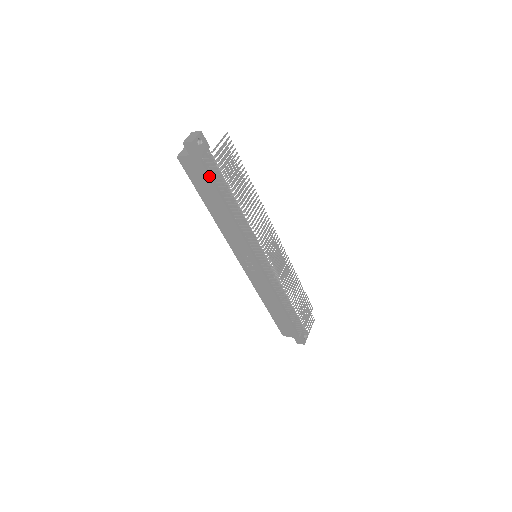
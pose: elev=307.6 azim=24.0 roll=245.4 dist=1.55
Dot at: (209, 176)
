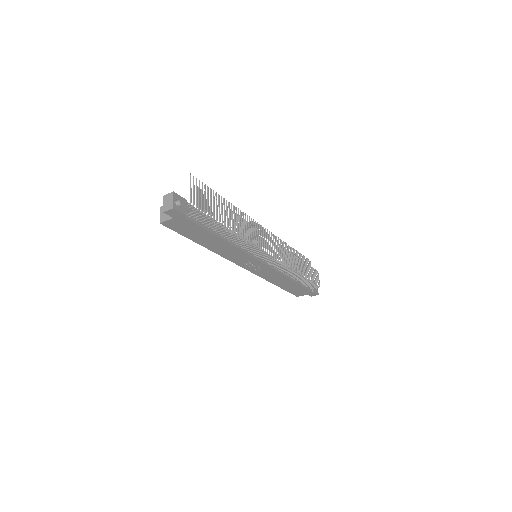
Dot at: (198, 225)
